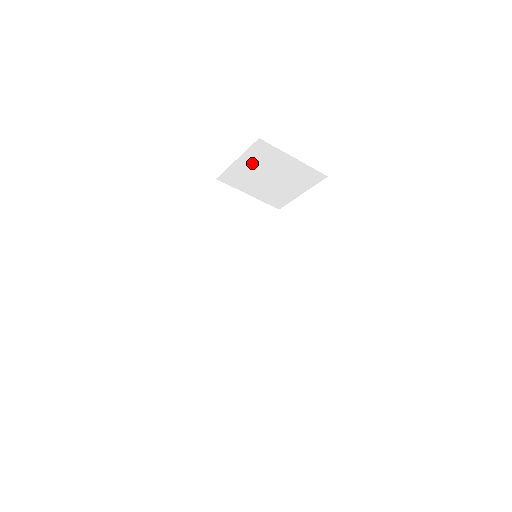
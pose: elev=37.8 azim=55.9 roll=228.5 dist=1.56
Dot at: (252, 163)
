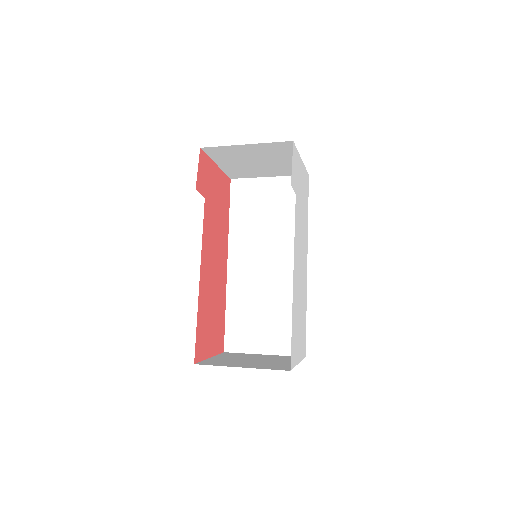
Dot at: (229, 161)
